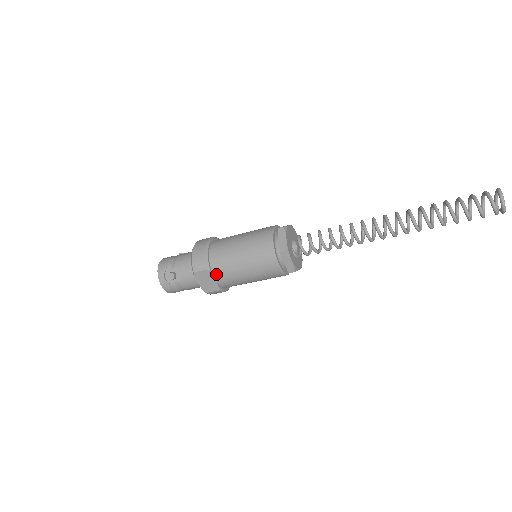
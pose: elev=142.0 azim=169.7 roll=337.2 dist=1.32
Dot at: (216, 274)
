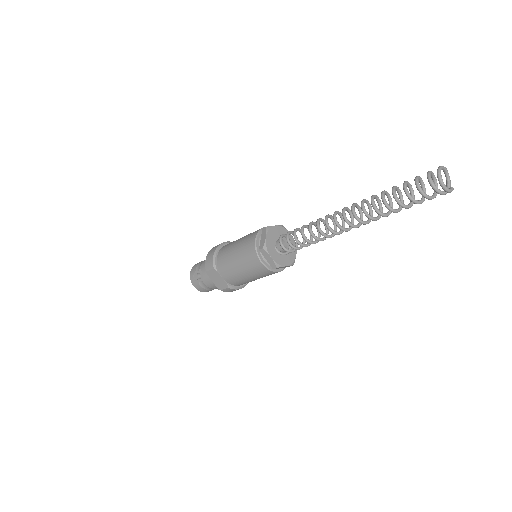
Dot at: (222, 272)
